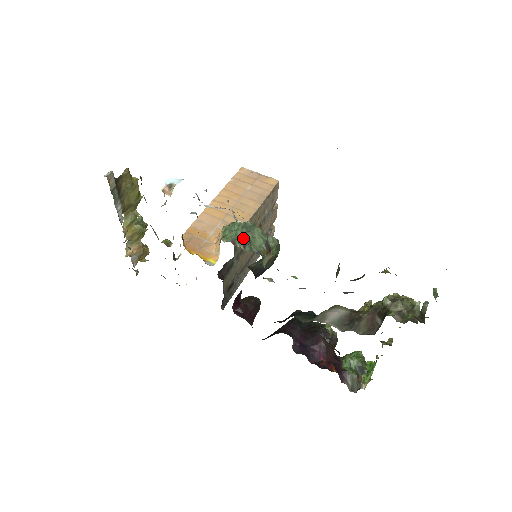
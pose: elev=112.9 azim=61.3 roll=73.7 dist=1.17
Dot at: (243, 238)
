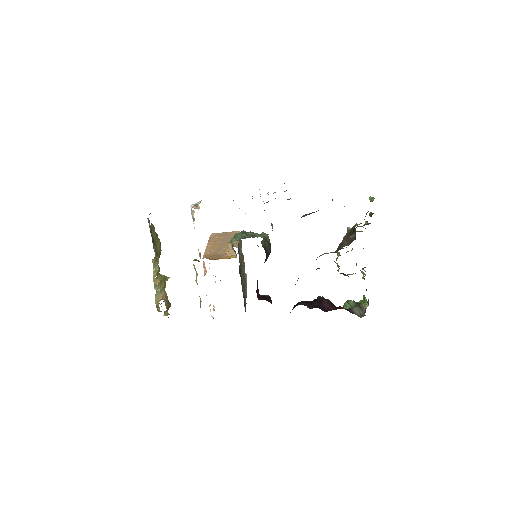
Dot at: occluded
